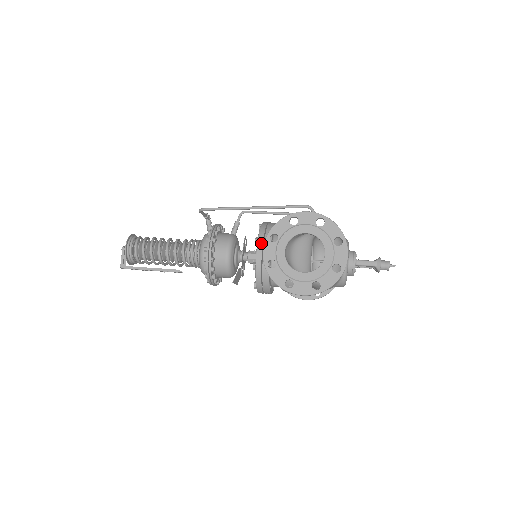
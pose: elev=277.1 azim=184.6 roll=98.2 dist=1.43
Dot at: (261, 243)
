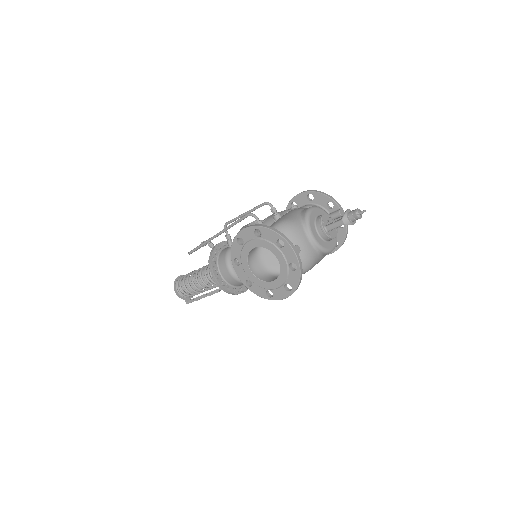
Dot at: occluded
